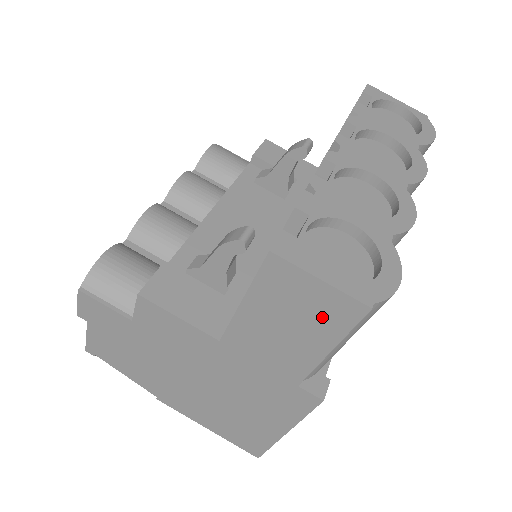
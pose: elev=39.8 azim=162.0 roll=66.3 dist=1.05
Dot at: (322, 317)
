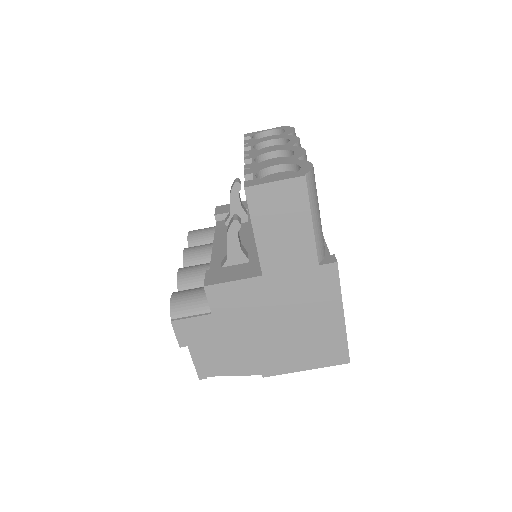
Dot at: (292, 203)
